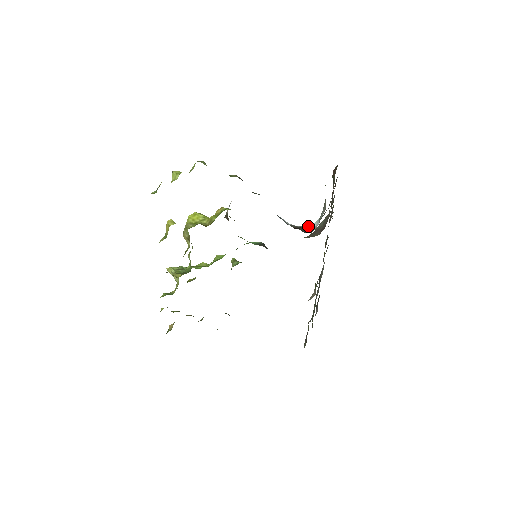
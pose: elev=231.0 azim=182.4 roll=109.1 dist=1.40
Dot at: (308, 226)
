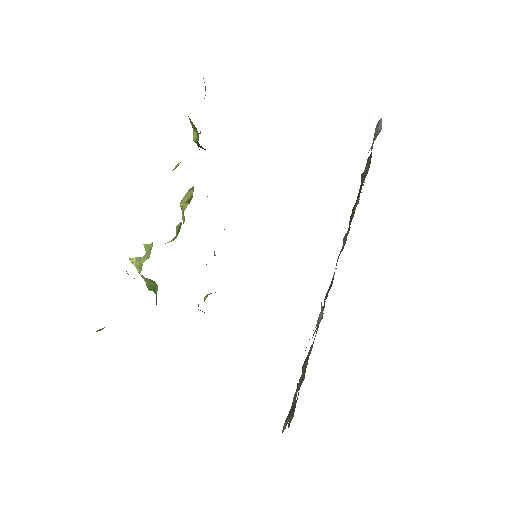
Dot at: occluded
